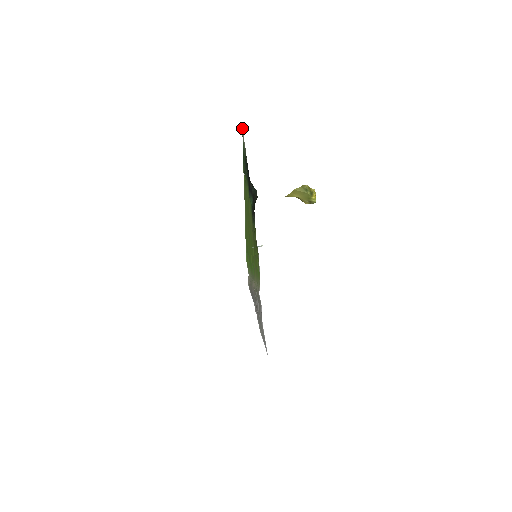
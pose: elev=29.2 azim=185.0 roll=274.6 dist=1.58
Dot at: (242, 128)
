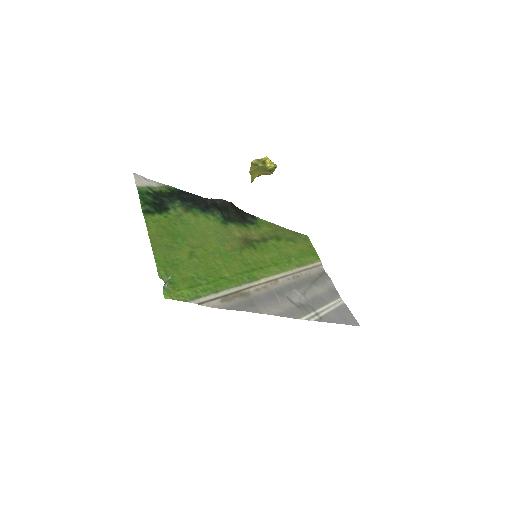
Dot at: (135, 178)
